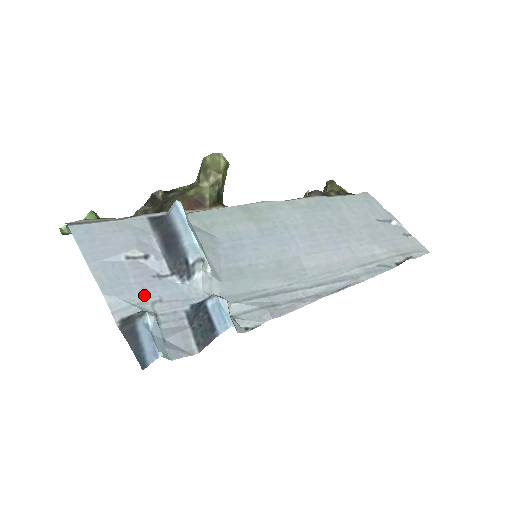
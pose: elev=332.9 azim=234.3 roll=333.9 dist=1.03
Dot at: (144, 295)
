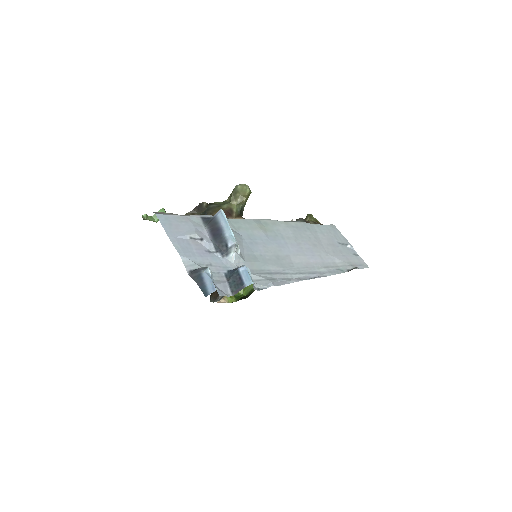
Dot at: (202, 260)
